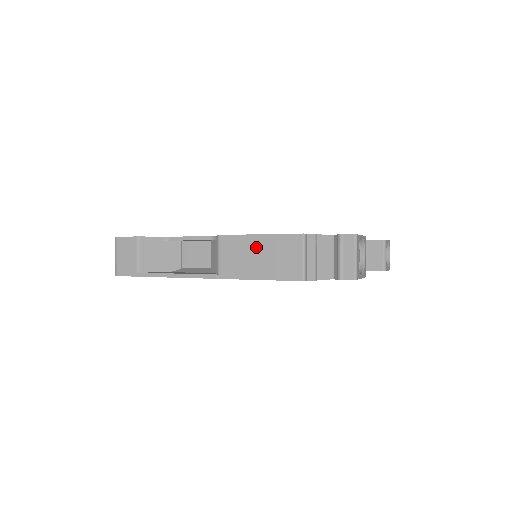
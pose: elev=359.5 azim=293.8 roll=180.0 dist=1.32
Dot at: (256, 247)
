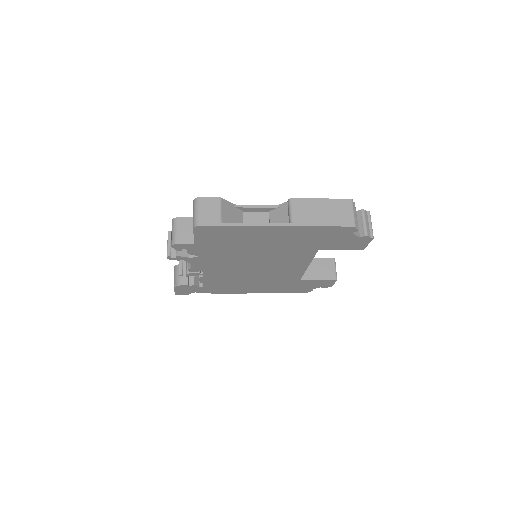
Dot at: (320, 206)
